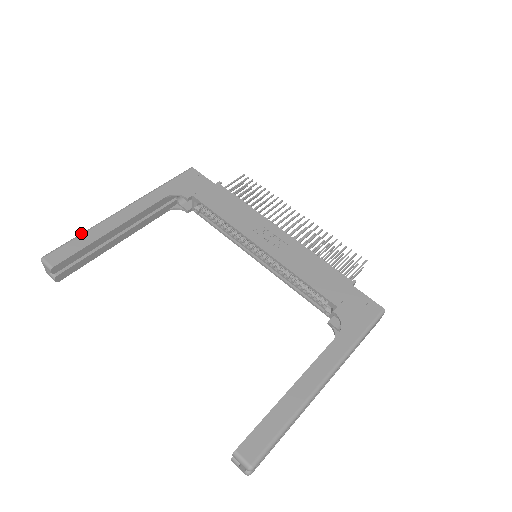
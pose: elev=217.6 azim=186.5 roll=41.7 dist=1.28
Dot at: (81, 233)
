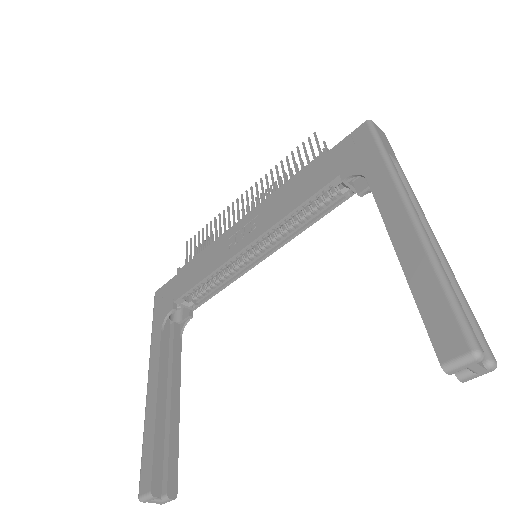
Dot at: occluded
